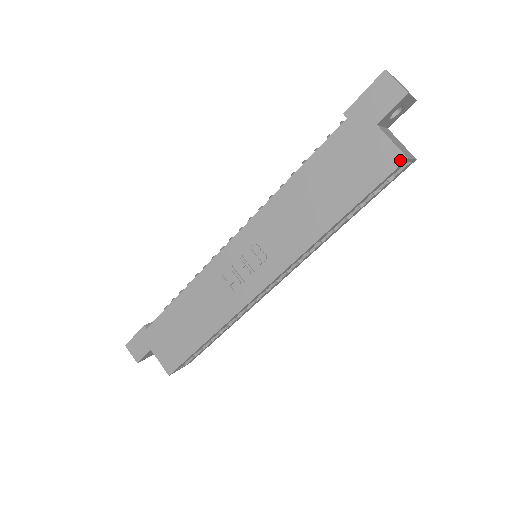
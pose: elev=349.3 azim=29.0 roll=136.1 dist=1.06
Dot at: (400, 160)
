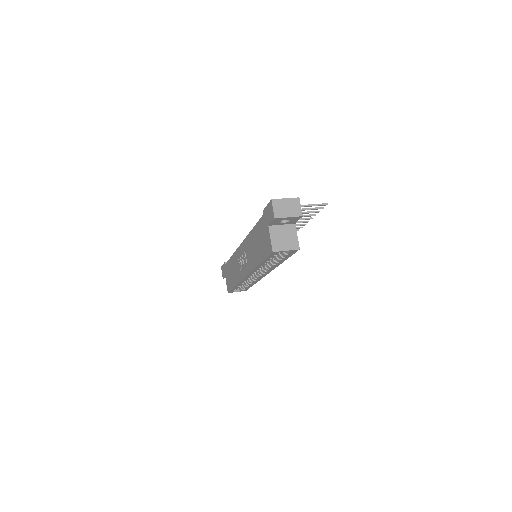
Dot at: (271, 251)
